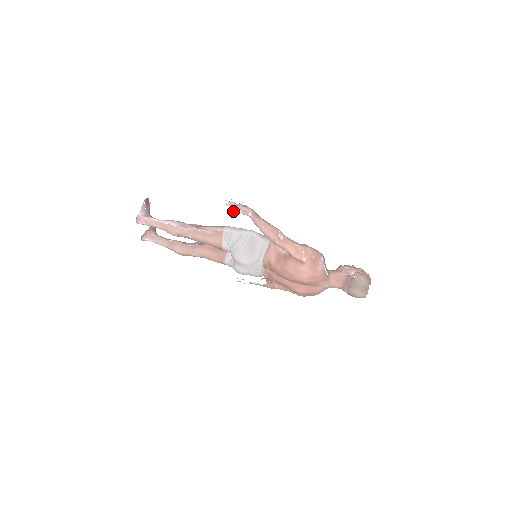
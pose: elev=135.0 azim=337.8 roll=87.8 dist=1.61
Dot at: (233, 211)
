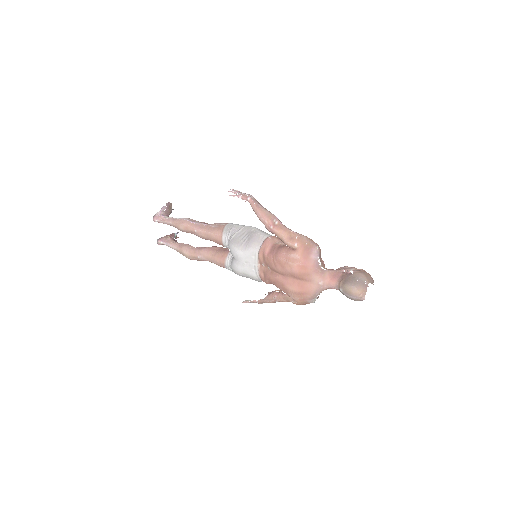
Dot at: (234, 196)
